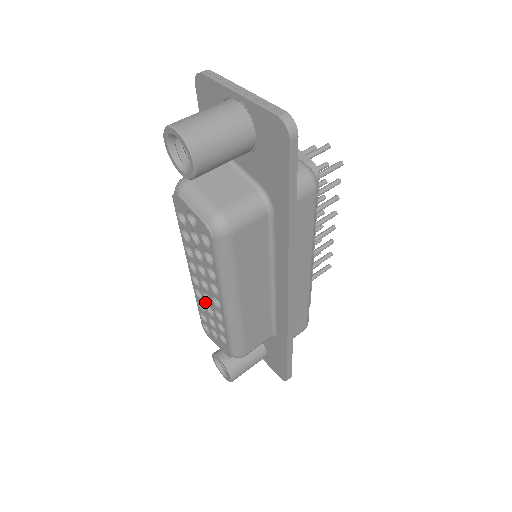
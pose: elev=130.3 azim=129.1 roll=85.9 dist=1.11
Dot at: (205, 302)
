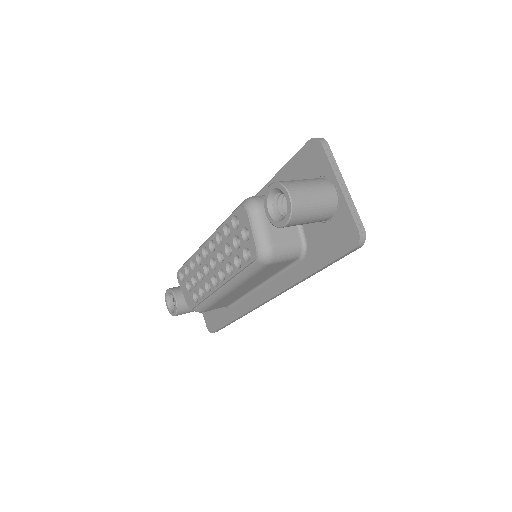
Dot at: (201, 268)
